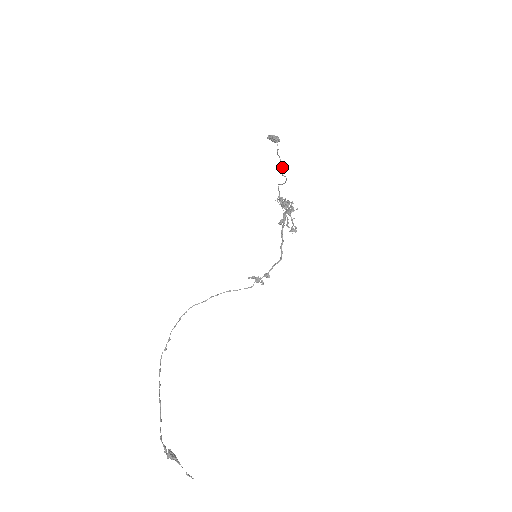
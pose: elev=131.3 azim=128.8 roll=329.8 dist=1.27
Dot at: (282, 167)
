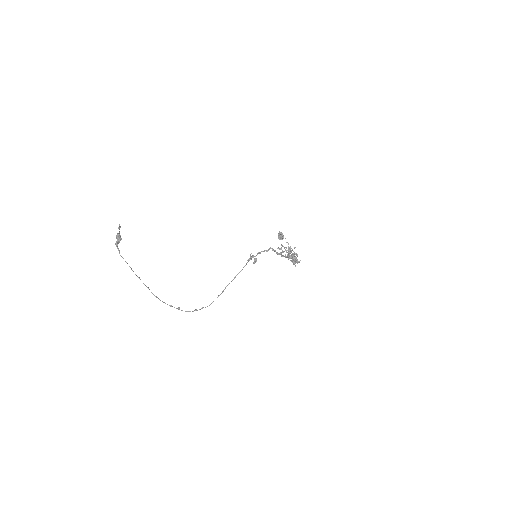
Dot at: (282, 236)
